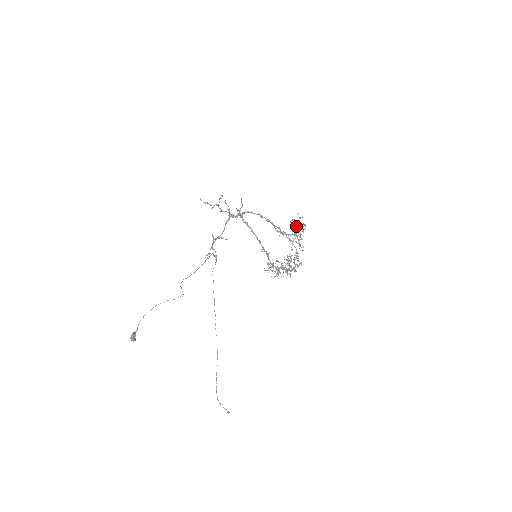
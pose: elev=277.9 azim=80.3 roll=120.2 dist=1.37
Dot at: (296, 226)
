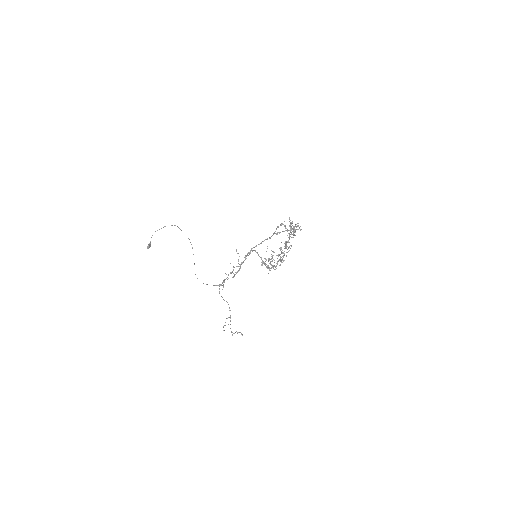
Dot at: occluded
